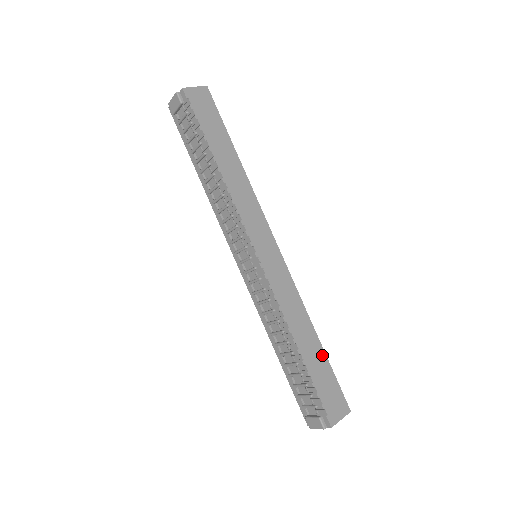
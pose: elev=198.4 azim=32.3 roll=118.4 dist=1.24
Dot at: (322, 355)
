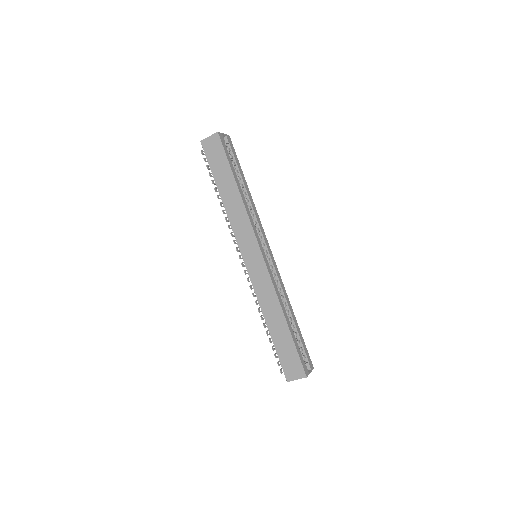
Dot at: (288, 334)
